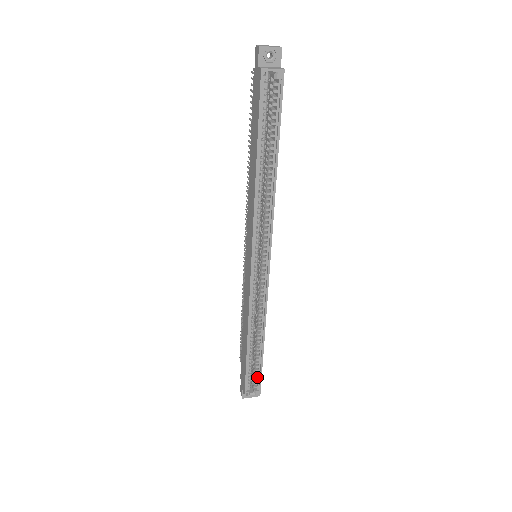
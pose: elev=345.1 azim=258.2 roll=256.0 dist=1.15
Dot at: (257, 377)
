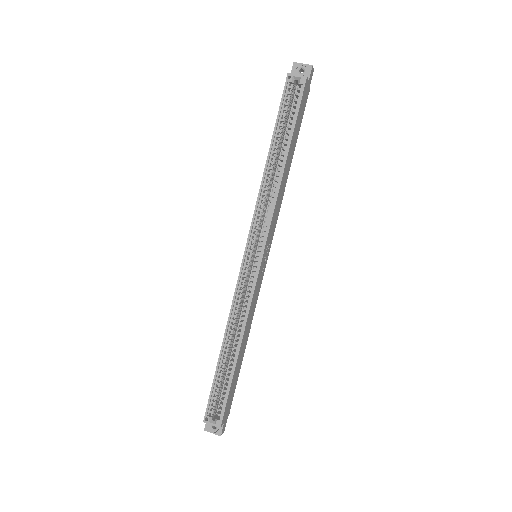
Dot at: (223, 401)
